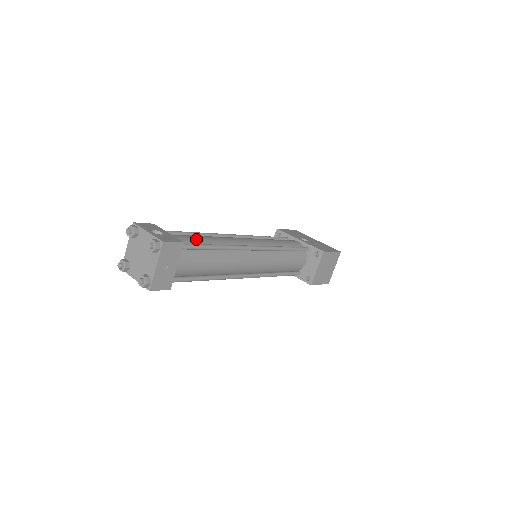
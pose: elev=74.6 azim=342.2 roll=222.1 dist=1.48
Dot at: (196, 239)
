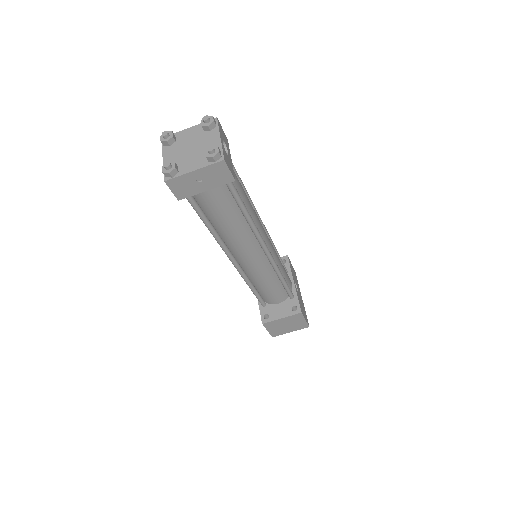
Dot at: (241, 190)
